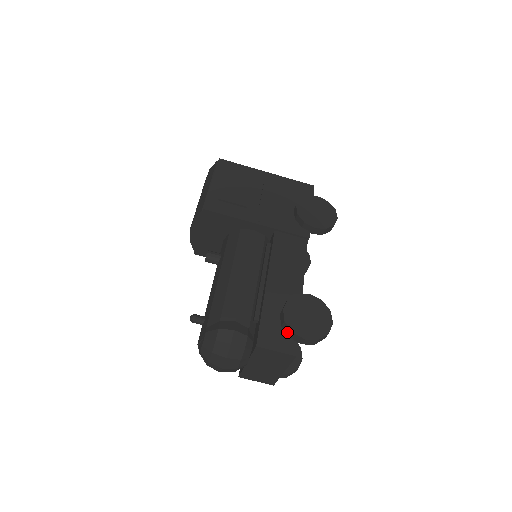
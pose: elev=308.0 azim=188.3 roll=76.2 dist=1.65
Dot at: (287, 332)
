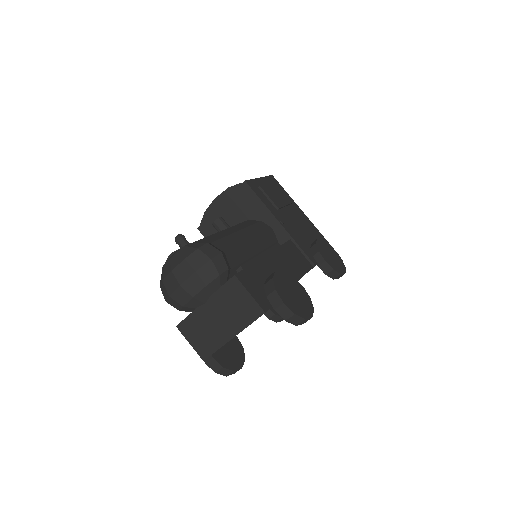
Dot at: (268, 290)
